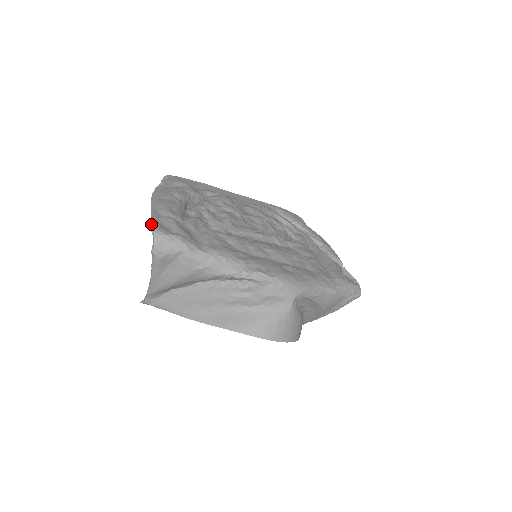
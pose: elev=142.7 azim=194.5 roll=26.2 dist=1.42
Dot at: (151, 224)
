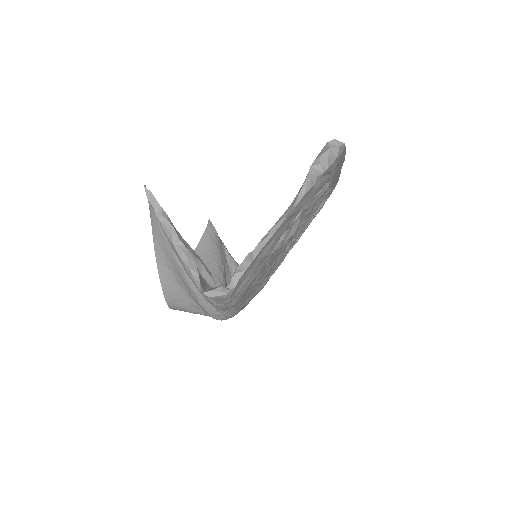
Dot at: (238, 274)
